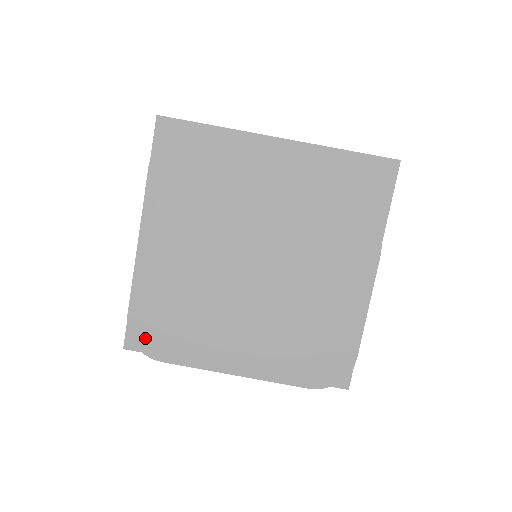
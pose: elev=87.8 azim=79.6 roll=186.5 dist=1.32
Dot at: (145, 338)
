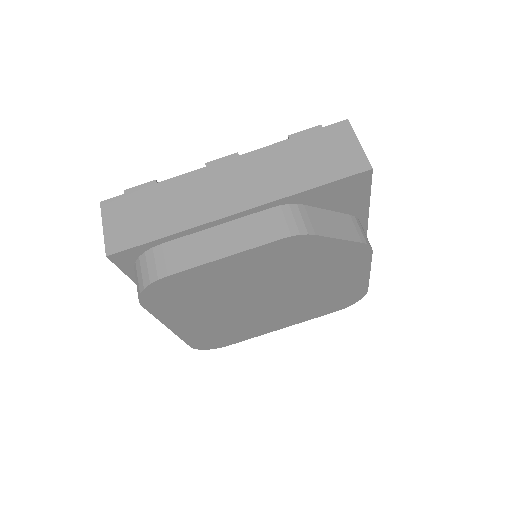
Dot at: (210, 346)
